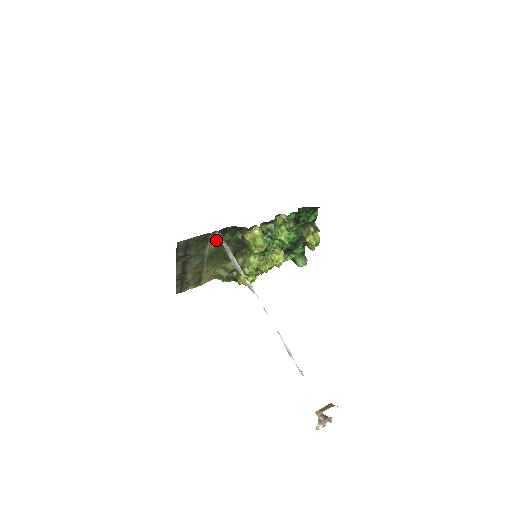
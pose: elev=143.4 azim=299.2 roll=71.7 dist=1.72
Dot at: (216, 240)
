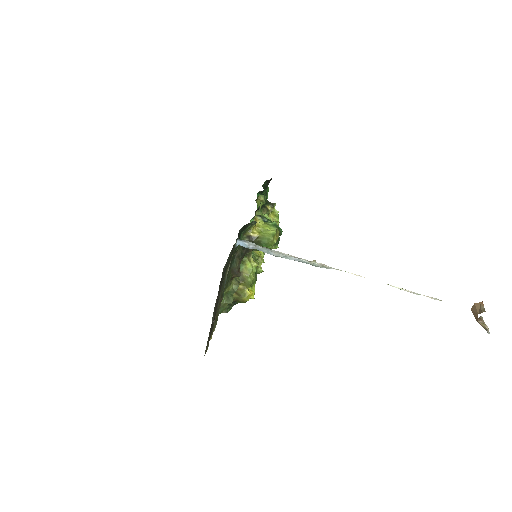
Dot at: (233, 253)
